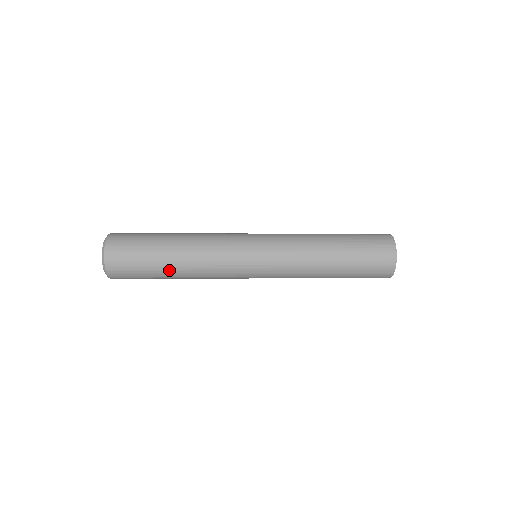
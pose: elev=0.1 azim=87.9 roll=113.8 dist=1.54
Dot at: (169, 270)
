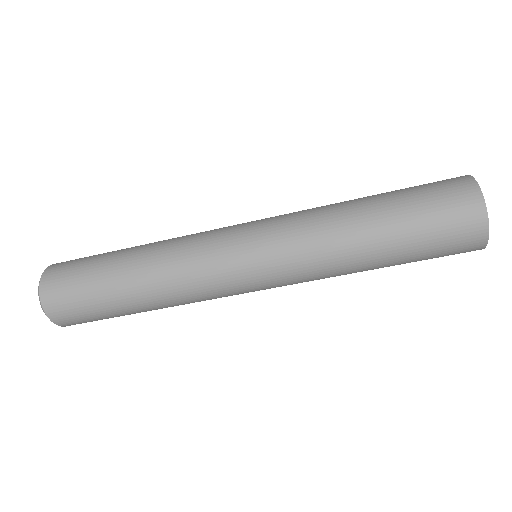
Dot at: (128, 299)
